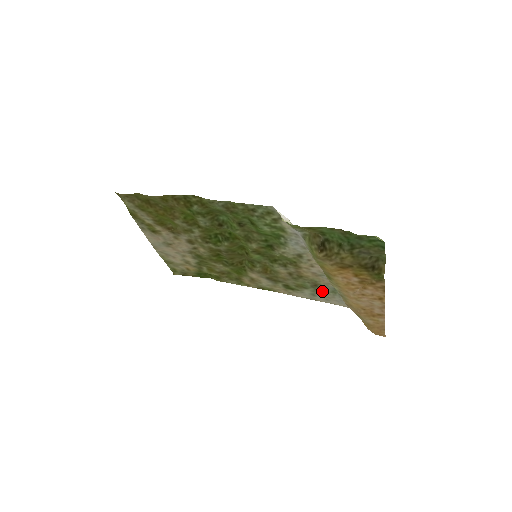
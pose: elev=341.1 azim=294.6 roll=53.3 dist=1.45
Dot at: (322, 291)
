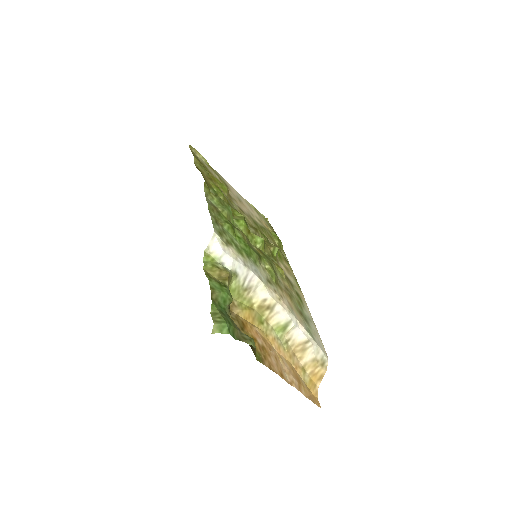
Dot at: (308, 322)
